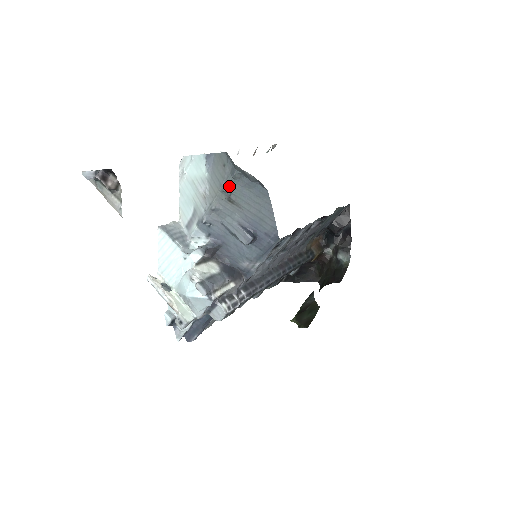
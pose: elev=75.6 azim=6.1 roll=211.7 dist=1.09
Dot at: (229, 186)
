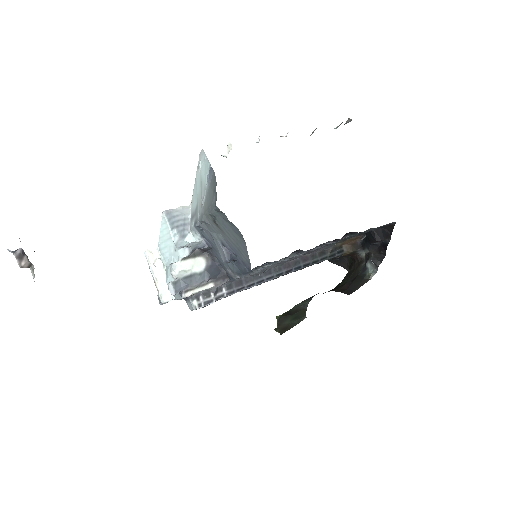
Dot at: (213, 213)
